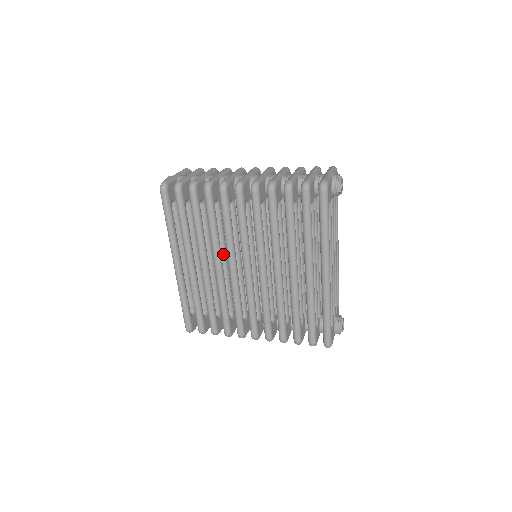
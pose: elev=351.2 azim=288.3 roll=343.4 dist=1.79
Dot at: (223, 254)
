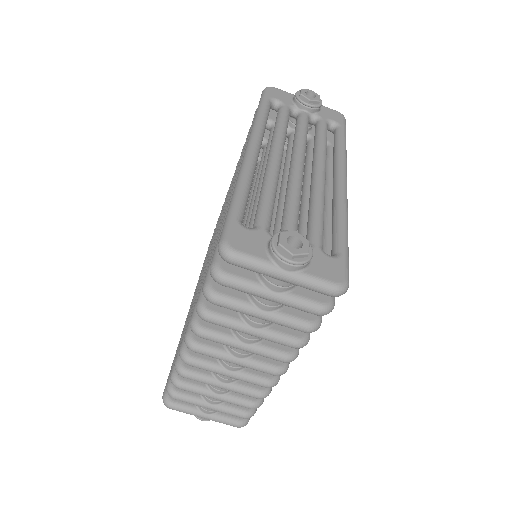
Dot at: occluded
